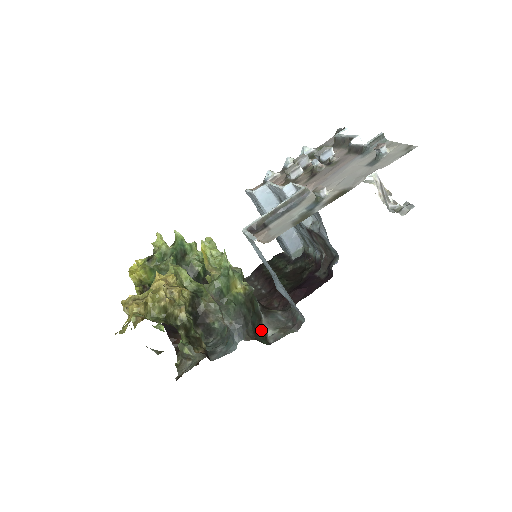
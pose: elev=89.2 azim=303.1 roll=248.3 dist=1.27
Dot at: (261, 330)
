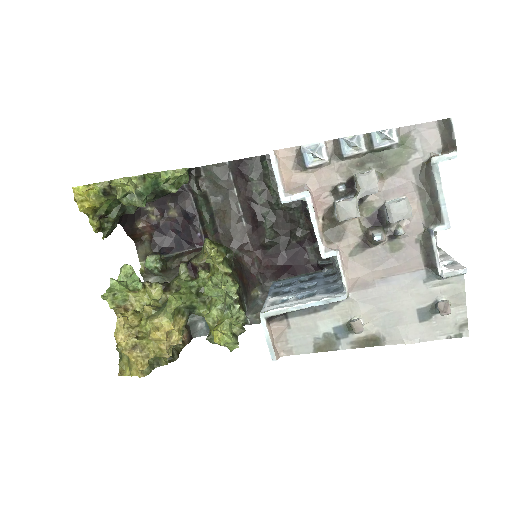
Dot at: occluded
